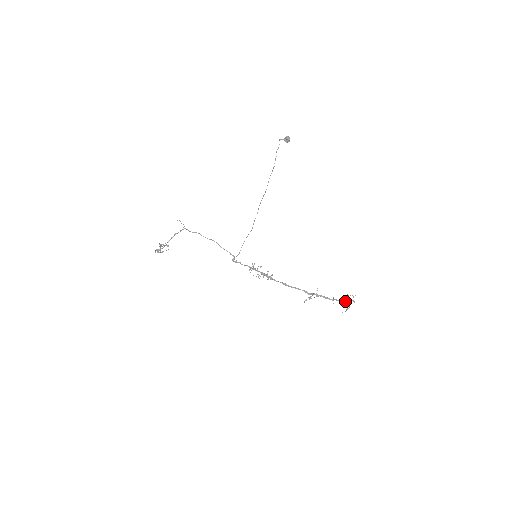
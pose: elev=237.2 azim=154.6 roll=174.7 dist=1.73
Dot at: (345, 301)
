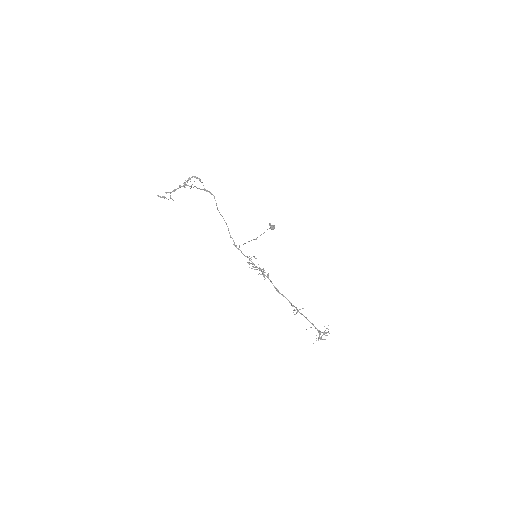
Dot at: (320, 333)
